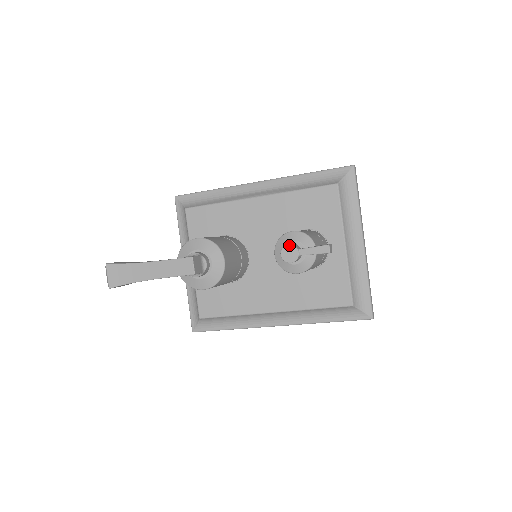
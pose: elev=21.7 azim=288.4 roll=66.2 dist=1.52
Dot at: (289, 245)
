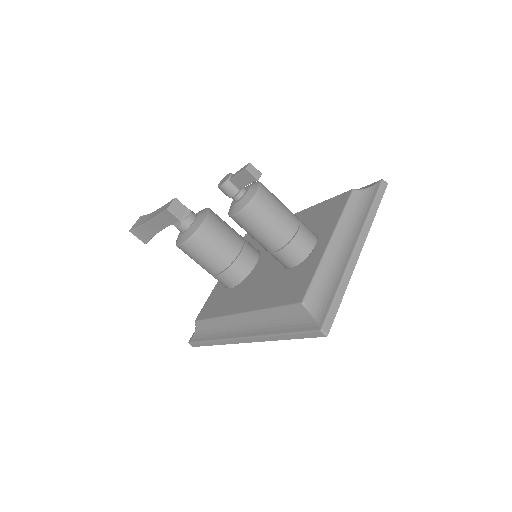
Dot at: (228, 174)
